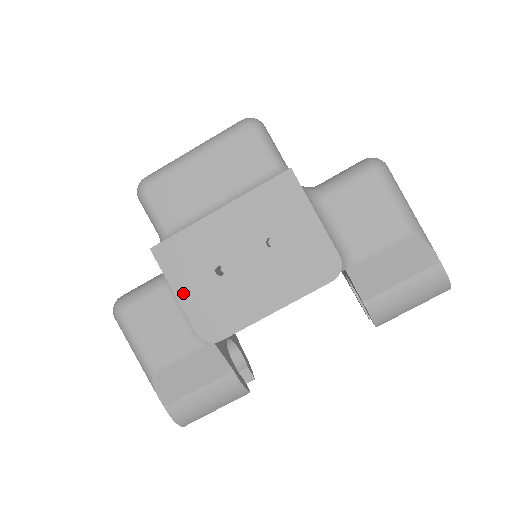
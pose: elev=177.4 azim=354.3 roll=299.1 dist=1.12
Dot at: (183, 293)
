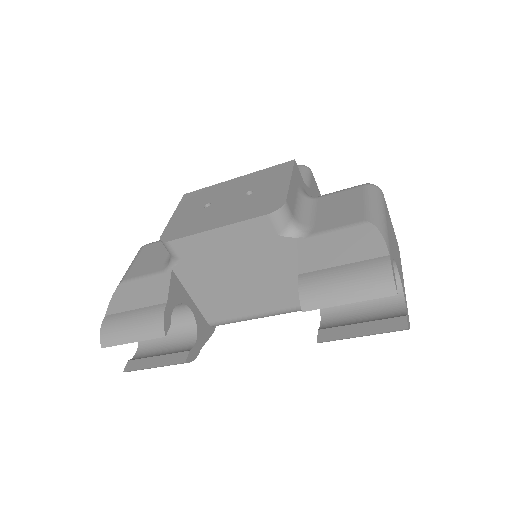
Dot at: (177, 215)
